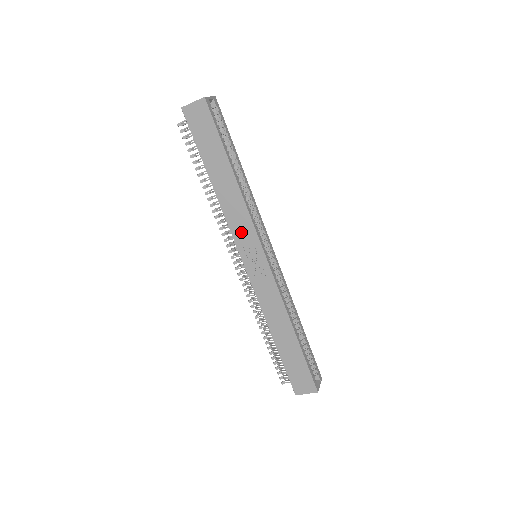
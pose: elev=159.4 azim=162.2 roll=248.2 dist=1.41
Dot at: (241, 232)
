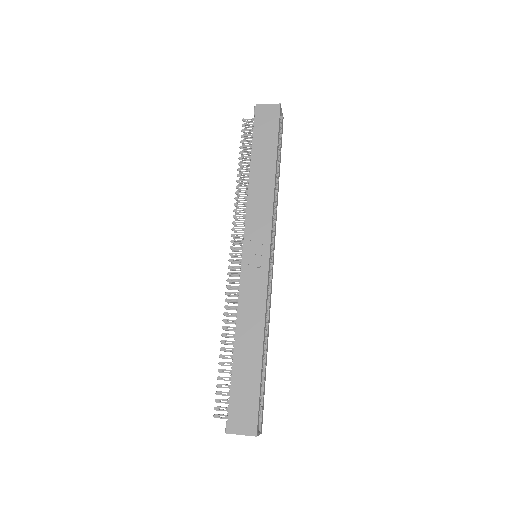
Dot at: (256, 221)
